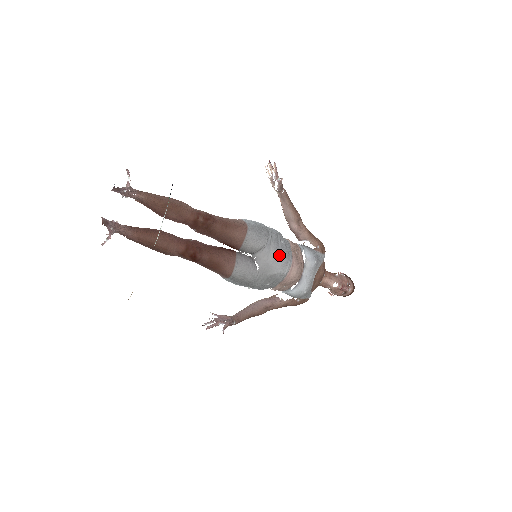
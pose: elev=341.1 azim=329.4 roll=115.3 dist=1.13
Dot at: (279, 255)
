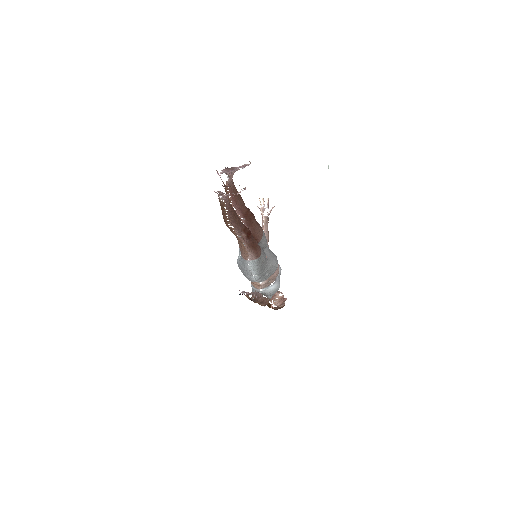
Dot at: (274, 254)
